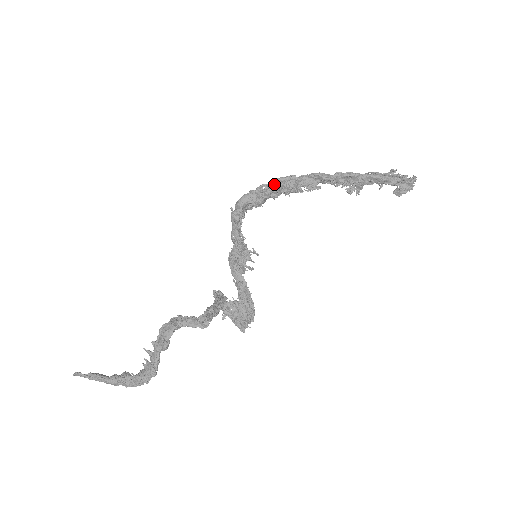
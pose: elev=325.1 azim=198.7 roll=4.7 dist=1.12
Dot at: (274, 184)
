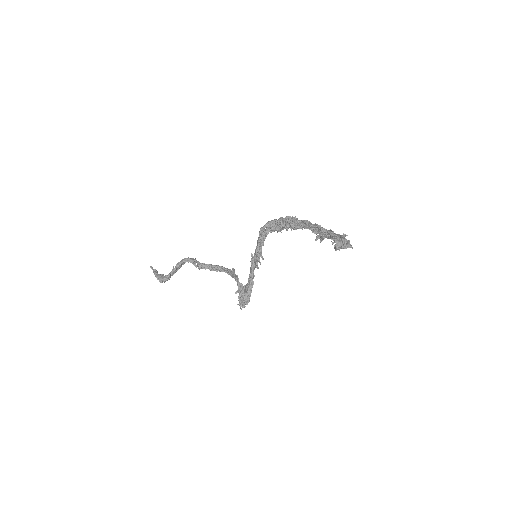
Dot at: (285, 219)
